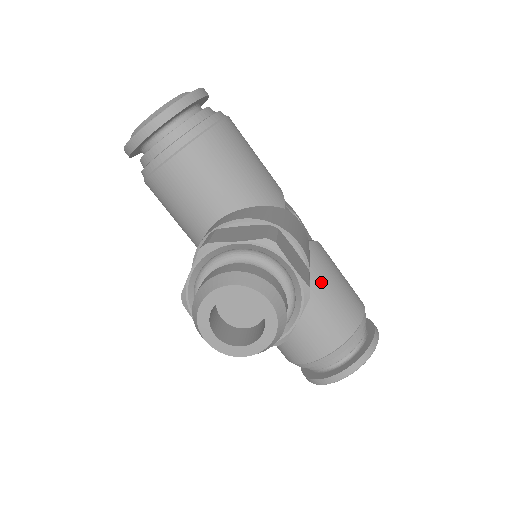
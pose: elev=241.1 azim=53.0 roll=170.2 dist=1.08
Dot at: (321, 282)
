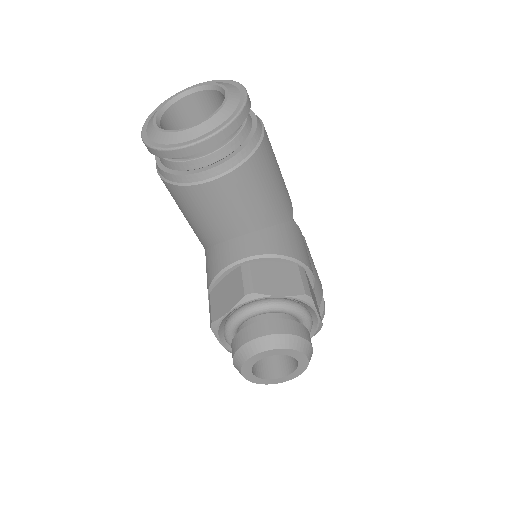
Dot at: occluded
